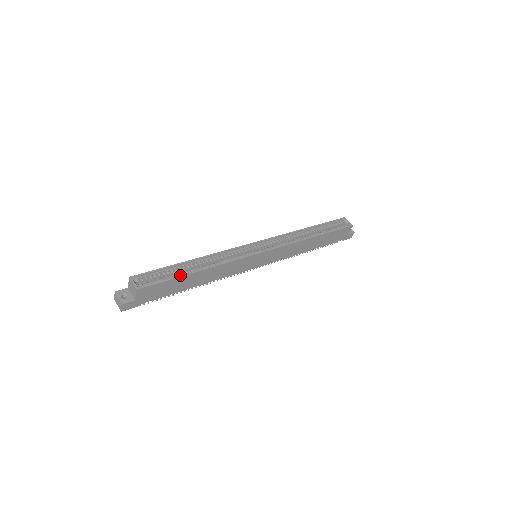
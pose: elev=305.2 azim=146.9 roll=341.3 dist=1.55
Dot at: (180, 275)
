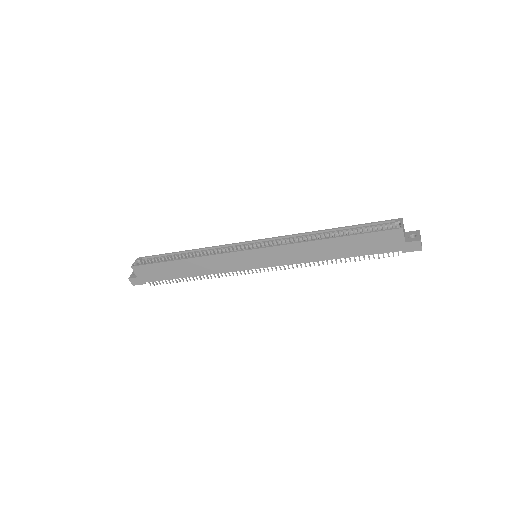
Dot at: (165, 261)
